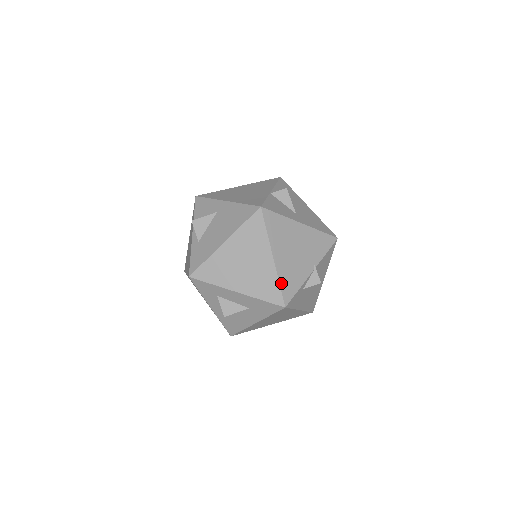
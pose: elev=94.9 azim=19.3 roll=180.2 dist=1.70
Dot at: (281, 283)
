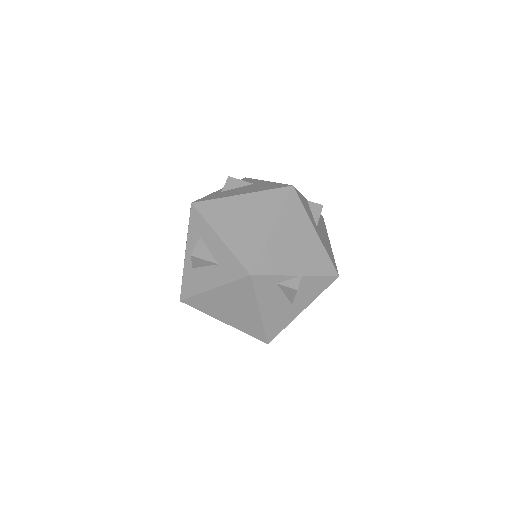
Dot at: (263, 253)
